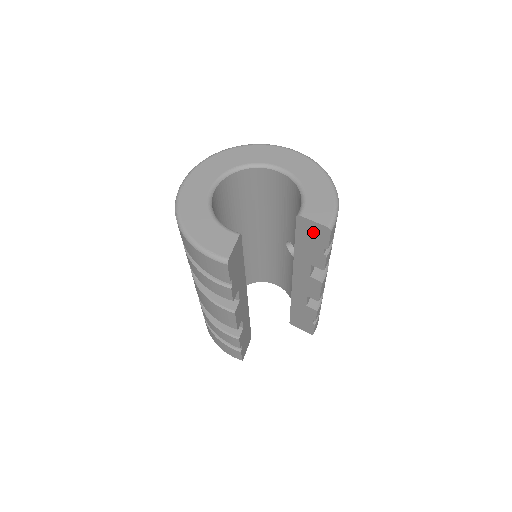
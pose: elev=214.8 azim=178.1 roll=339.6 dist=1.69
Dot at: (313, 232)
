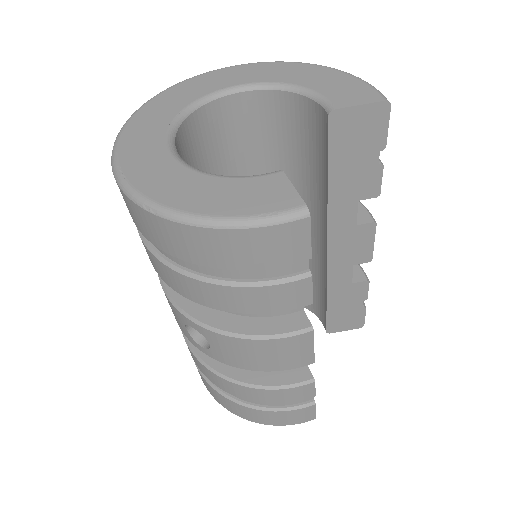
Dot at: (359, 130)
